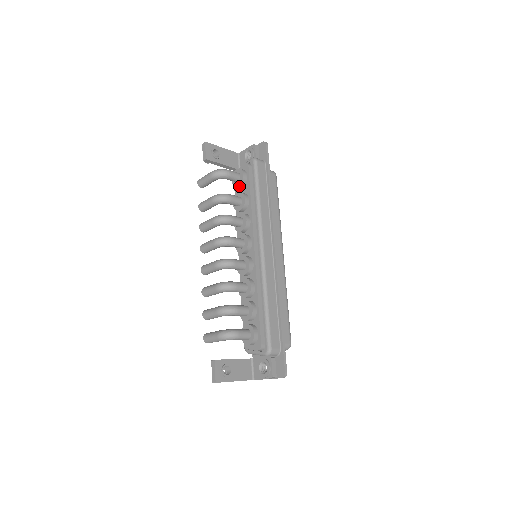
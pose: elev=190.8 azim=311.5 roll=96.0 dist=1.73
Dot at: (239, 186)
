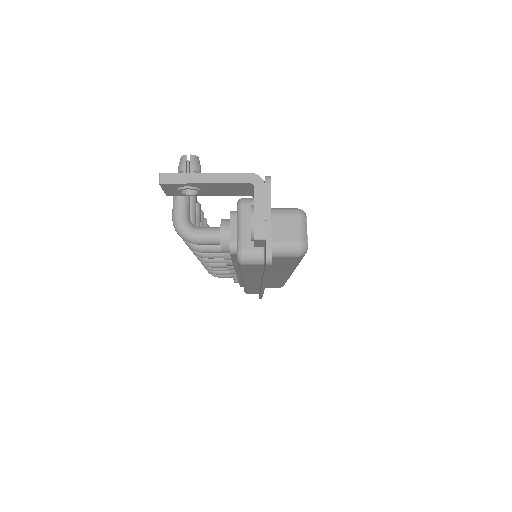
Dot at: occluded
